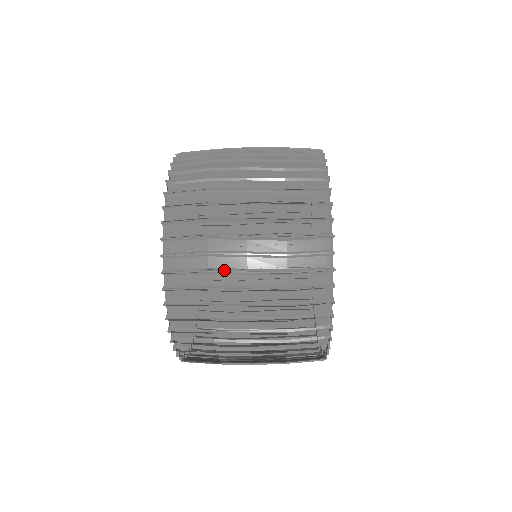
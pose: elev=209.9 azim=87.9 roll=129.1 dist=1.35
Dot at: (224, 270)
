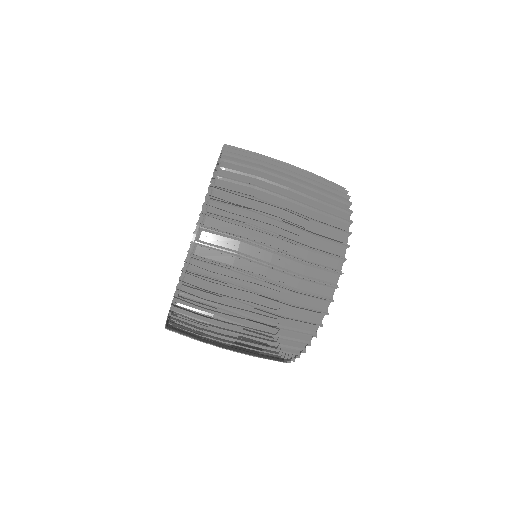
Dot at: (246, 272)
